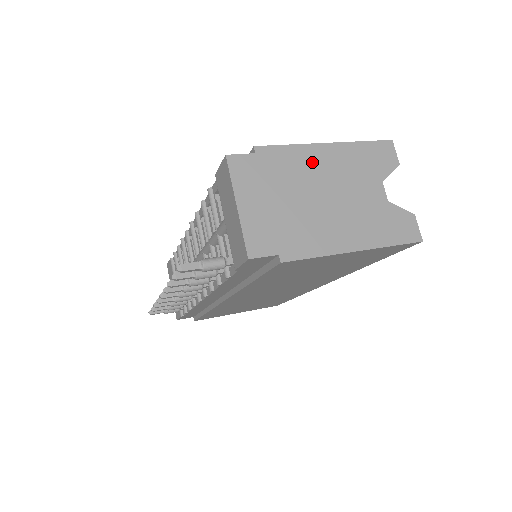
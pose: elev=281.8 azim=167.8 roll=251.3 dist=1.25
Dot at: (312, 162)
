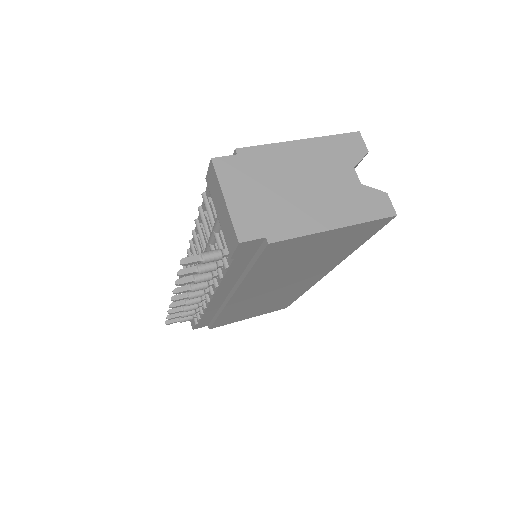
Dot at: (288, 157)
